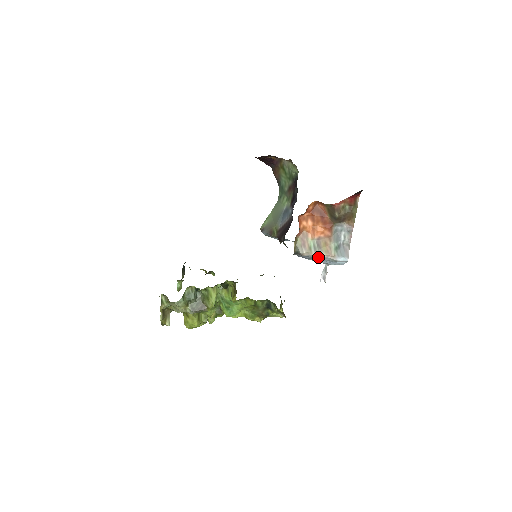
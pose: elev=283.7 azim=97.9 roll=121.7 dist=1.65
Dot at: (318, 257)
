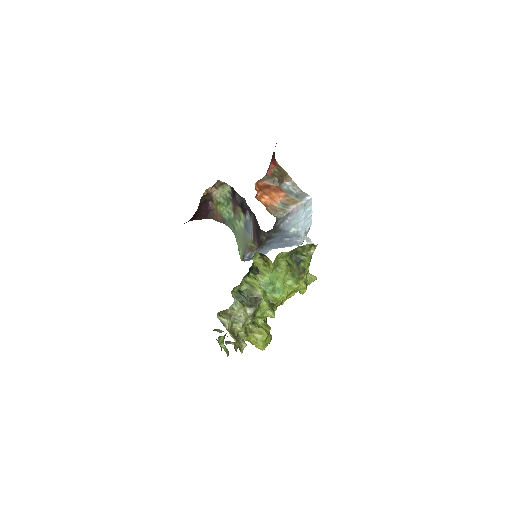
Dot at: (292, 210)
